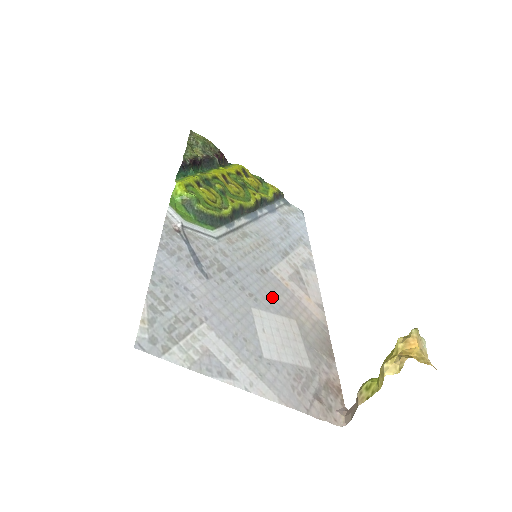
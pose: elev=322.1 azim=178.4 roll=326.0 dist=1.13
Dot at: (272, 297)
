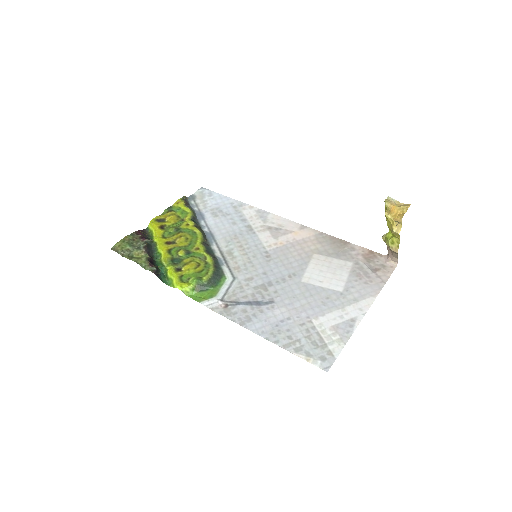
Dot at: (292, 261)
